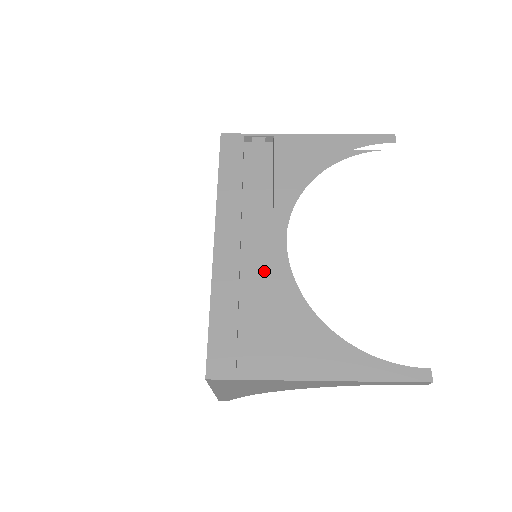
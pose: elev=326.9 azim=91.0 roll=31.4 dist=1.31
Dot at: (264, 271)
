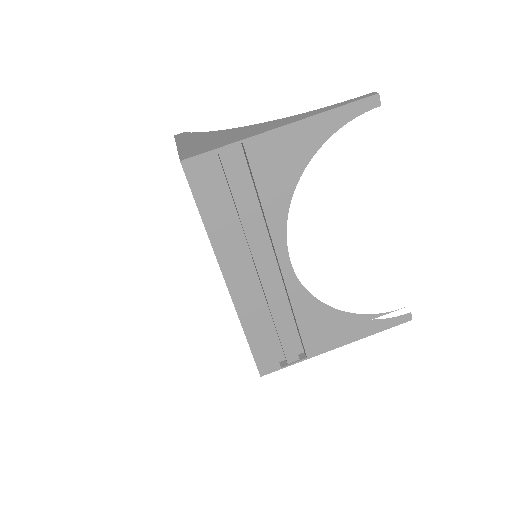
Dot at: (278, 292)
